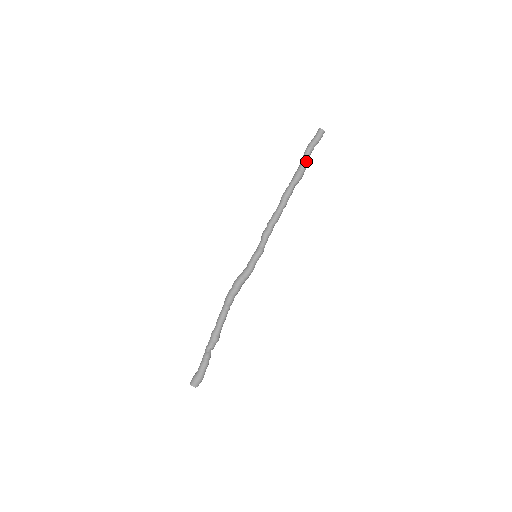
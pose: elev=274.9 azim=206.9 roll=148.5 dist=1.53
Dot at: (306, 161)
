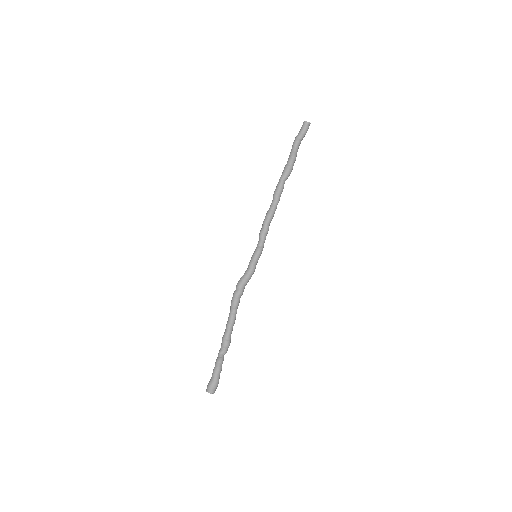
Dot at: (293, 155)
